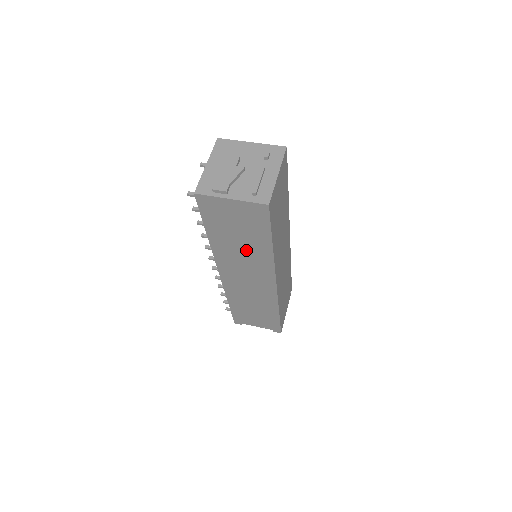
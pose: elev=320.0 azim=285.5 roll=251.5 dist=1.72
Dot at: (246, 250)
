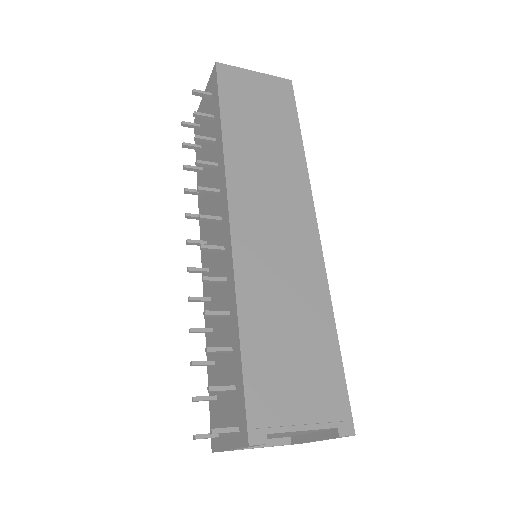
Dot at: (271, 150)
